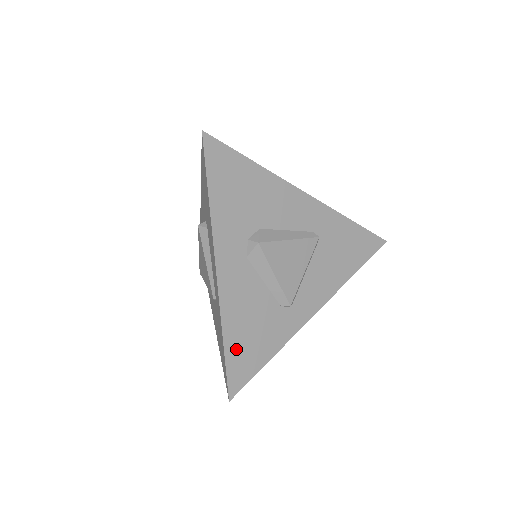
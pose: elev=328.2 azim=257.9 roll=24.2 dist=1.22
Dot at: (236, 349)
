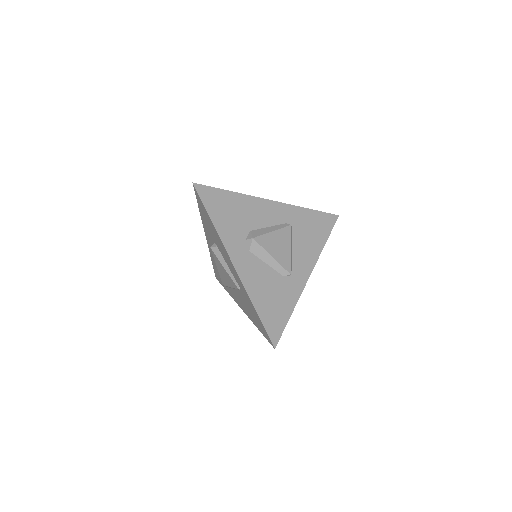
Dot at: (266, 312)
